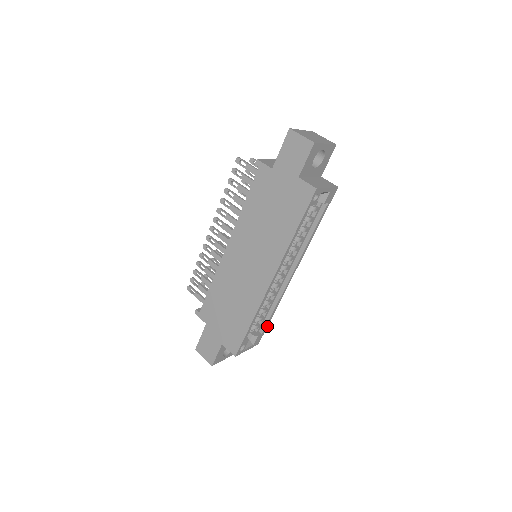
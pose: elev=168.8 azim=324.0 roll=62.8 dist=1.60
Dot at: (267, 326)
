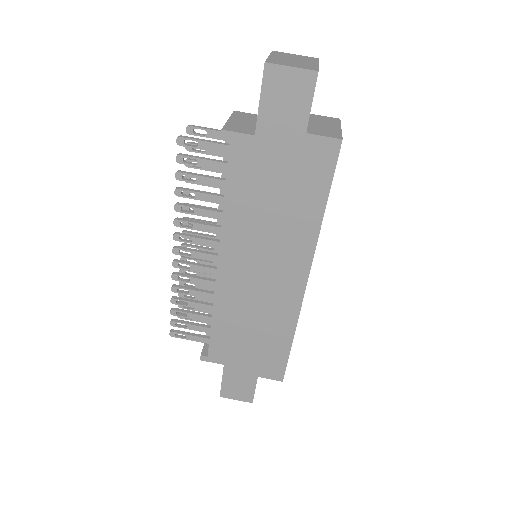
Dot at: occluded
